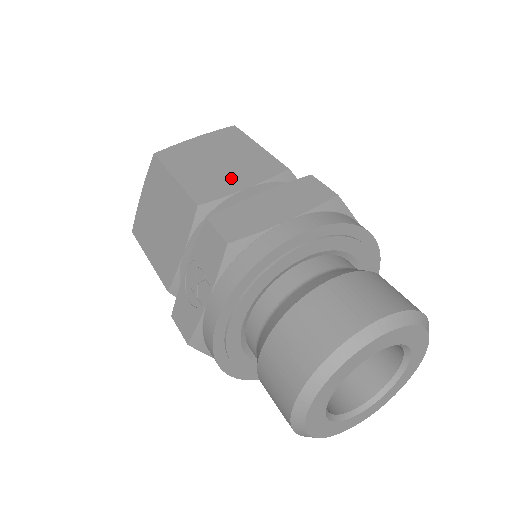
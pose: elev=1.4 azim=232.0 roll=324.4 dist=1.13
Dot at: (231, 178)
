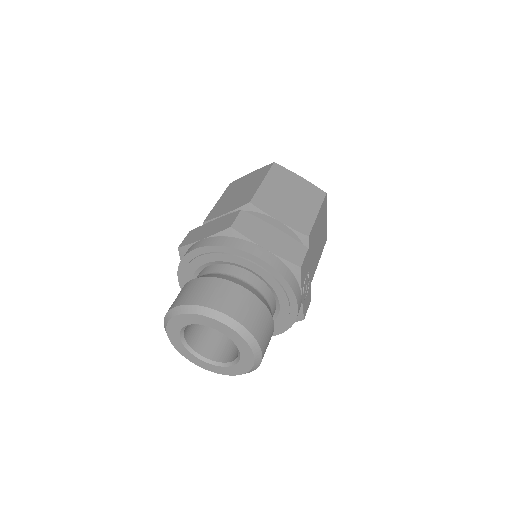
Dot at: (228, 206)
